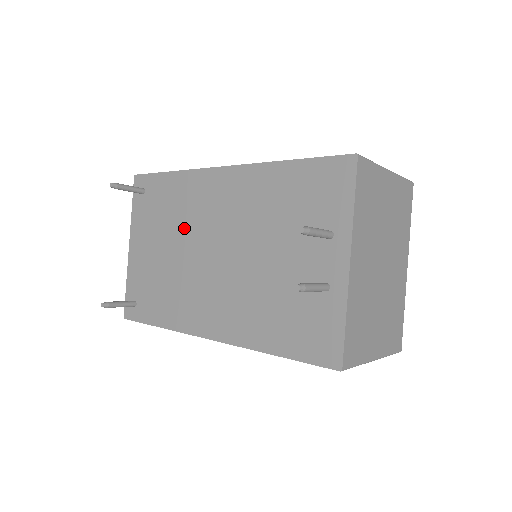
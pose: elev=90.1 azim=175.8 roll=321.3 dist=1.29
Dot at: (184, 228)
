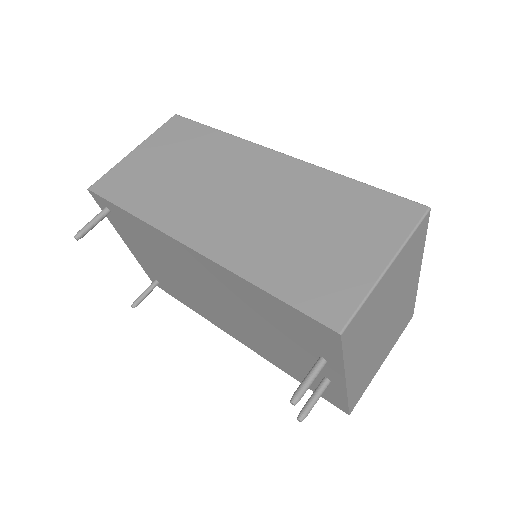
Dot at: (173, 266)
